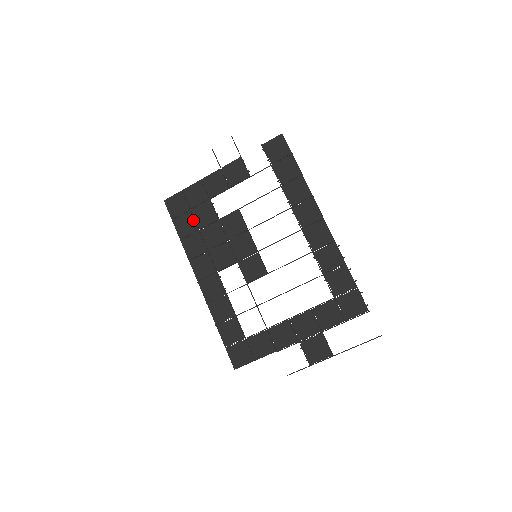
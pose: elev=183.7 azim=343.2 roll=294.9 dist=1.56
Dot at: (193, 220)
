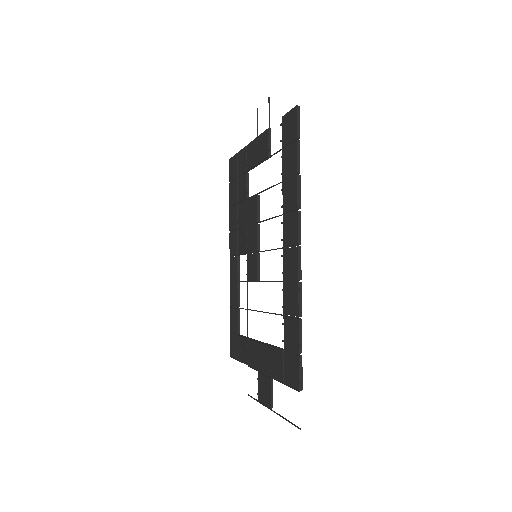
Dot at: (237, 190)
